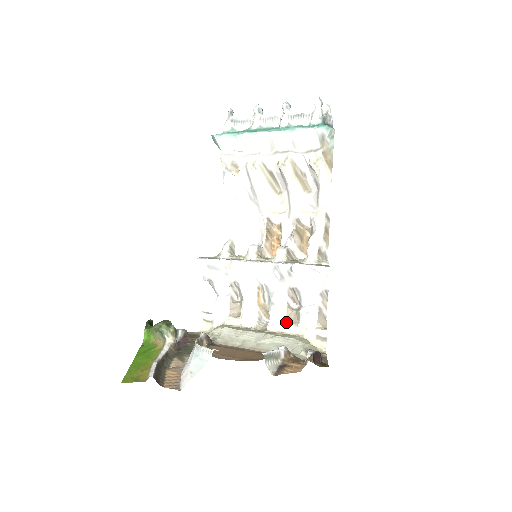
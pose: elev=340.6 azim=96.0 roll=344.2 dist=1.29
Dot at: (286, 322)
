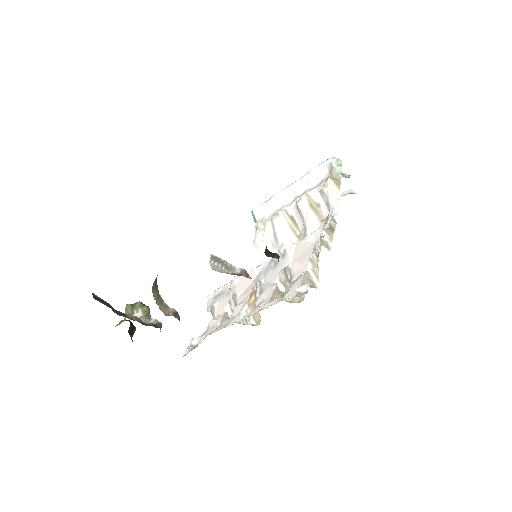
Dot at: (270, 301)
